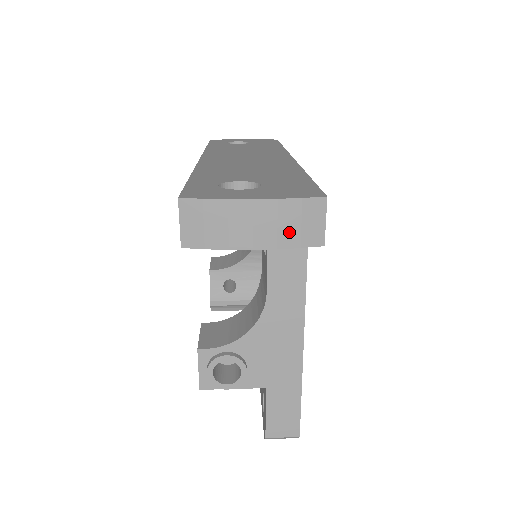
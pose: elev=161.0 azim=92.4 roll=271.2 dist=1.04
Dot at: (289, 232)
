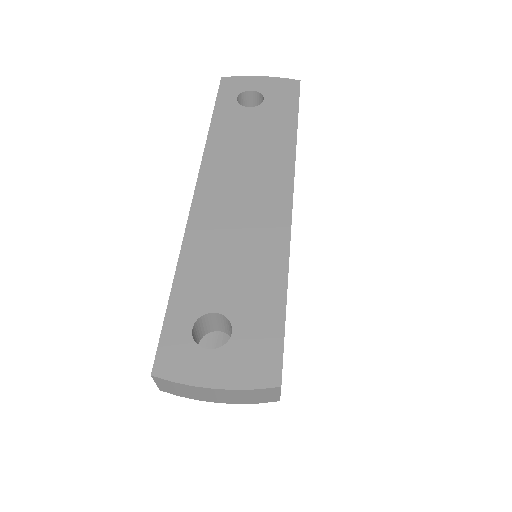
Dot at: (248, 399)
